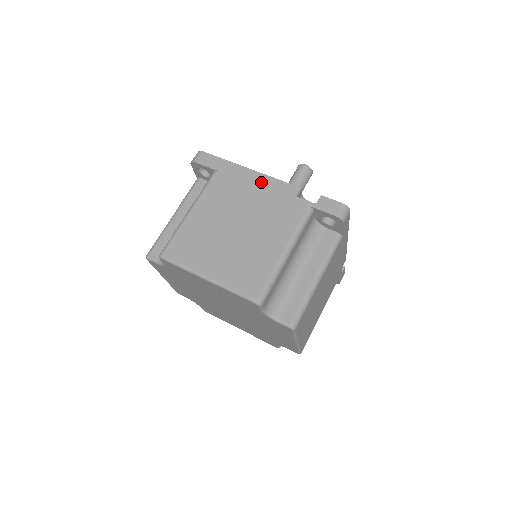
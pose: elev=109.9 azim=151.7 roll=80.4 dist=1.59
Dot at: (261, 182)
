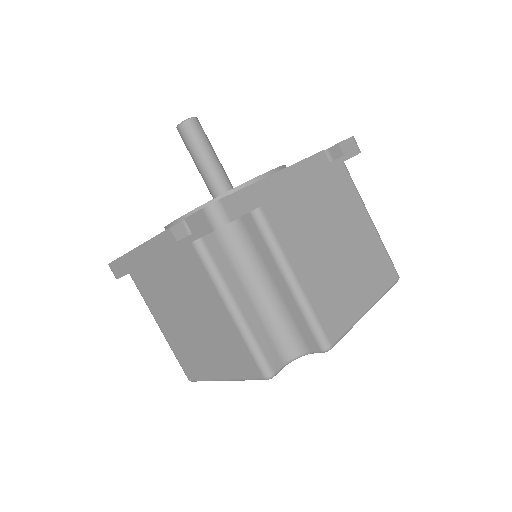
Dot at: (151, 254)
